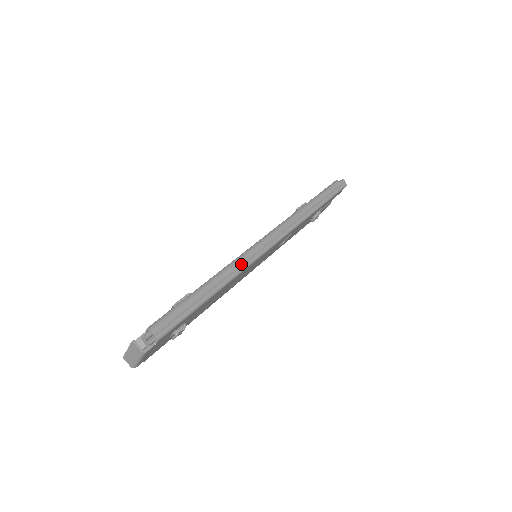
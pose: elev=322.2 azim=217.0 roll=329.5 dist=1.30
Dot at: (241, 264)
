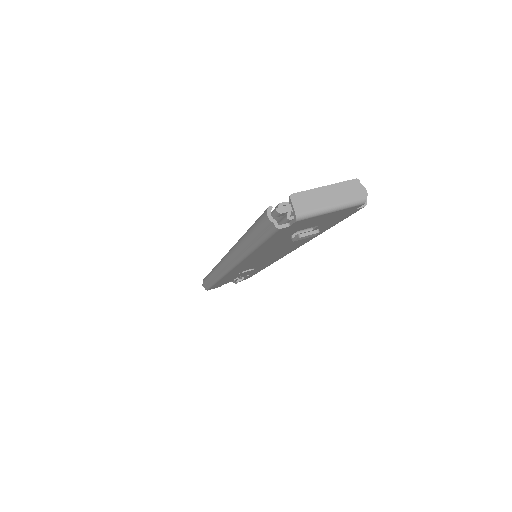
Dot at: occluded
